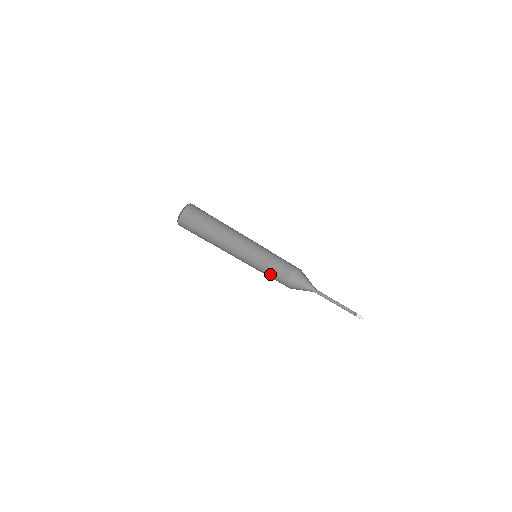
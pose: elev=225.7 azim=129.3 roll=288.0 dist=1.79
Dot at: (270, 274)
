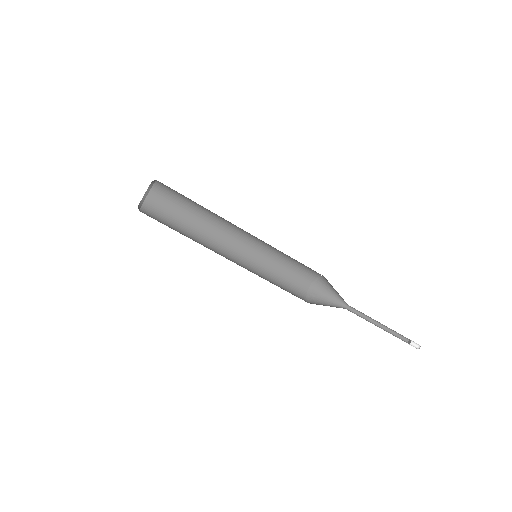
Dot at: (280, 287)
